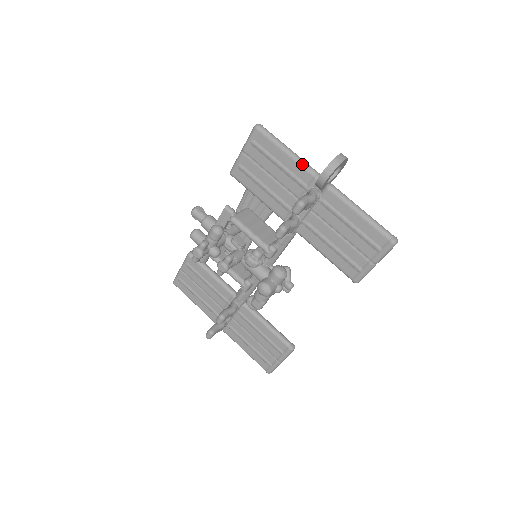
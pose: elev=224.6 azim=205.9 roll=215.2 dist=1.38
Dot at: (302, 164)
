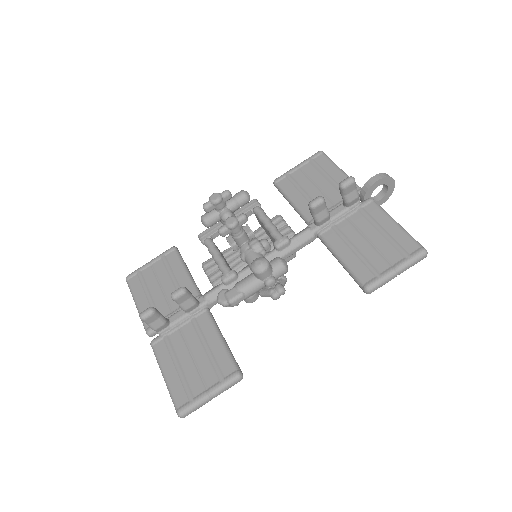
Dot at: occluded
